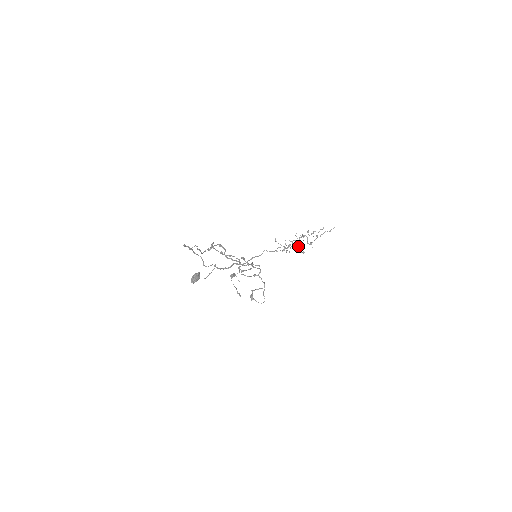
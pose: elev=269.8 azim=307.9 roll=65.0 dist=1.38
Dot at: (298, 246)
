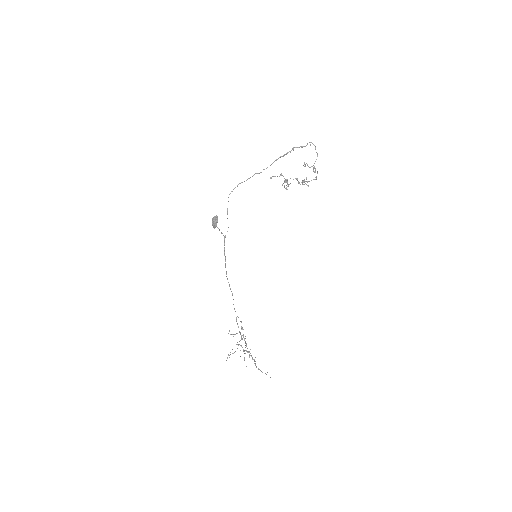
Dot at: occluded
